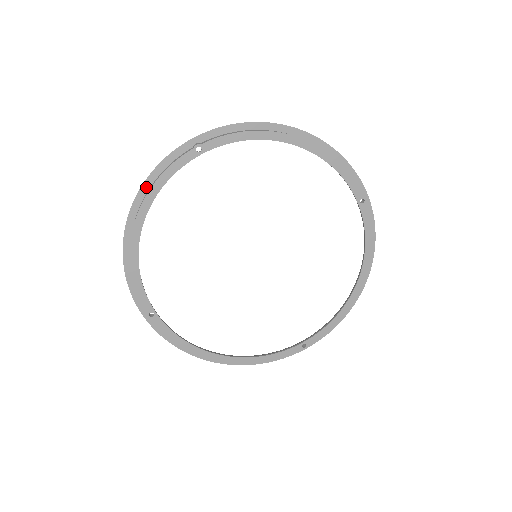
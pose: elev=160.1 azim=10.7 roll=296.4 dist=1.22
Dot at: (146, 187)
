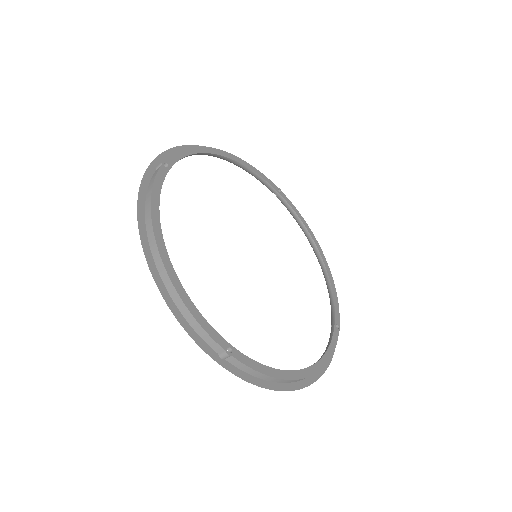
Dot at: occluded
